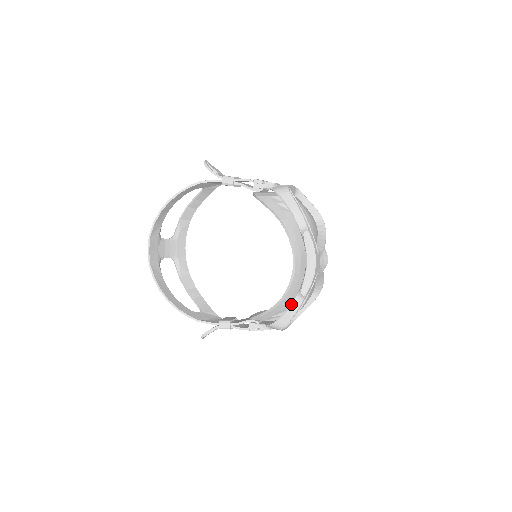
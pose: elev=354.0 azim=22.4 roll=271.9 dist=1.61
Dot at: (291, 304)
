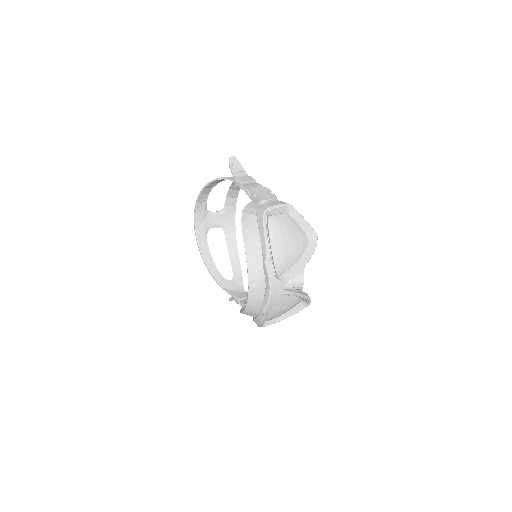
Dot at: (258, 313)
